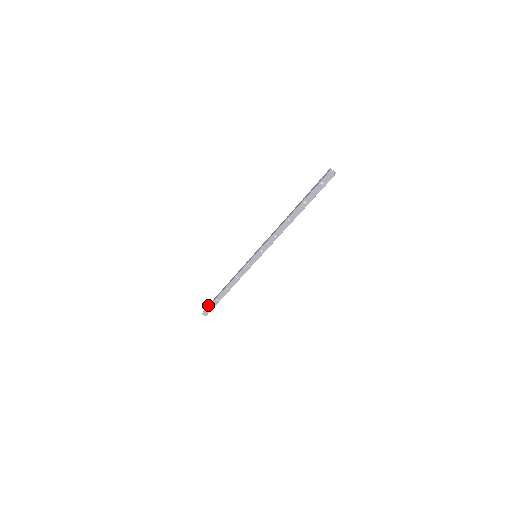
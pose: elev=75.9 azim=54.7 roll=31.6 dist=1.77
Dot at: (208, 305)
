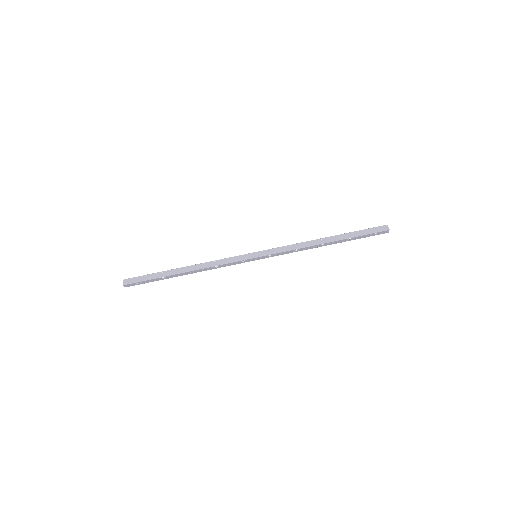
Dot at: (139, 277)
